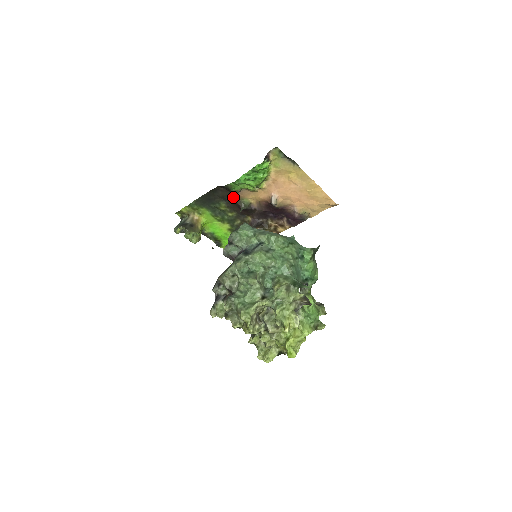
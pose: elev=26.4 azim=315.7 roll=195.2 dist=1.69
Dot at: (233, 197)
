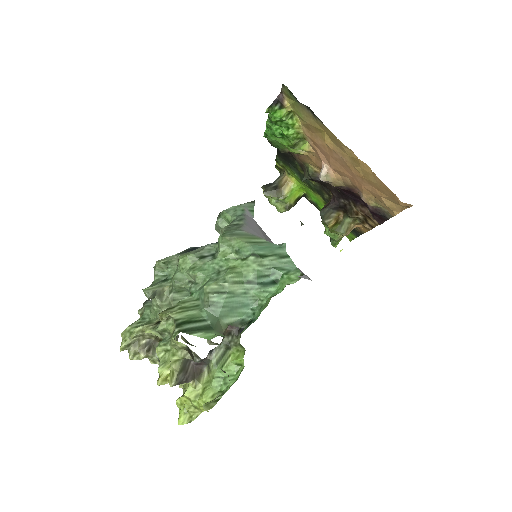
Dot at: (295, 158)
